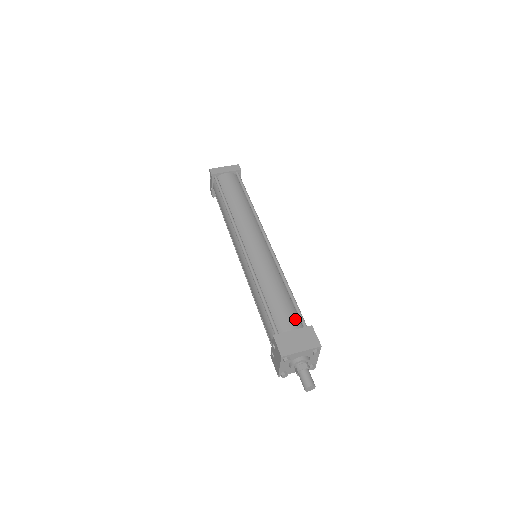
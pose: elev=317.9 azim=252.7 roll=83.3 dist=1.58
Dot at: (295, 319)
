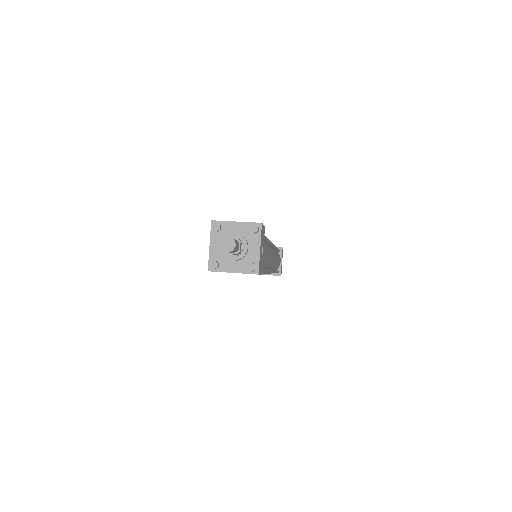
Dot at: occluded
